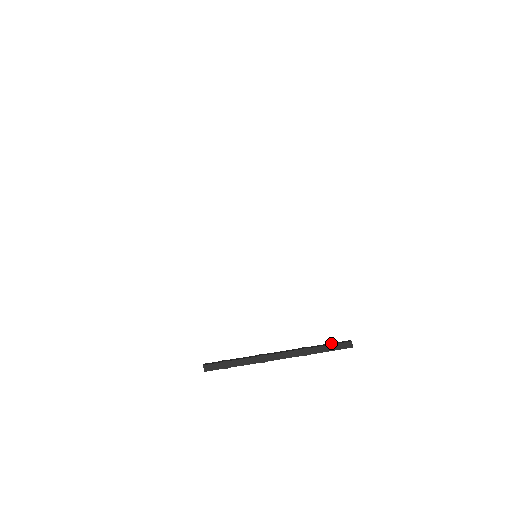
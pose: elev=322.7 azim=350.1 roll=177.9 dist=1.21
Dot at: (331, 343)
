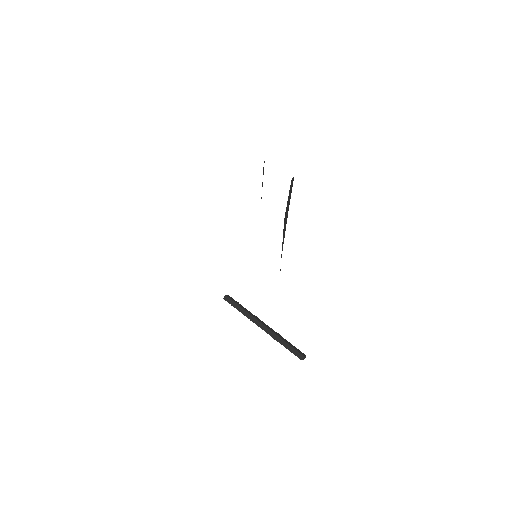
Dot at: (294, 346)
